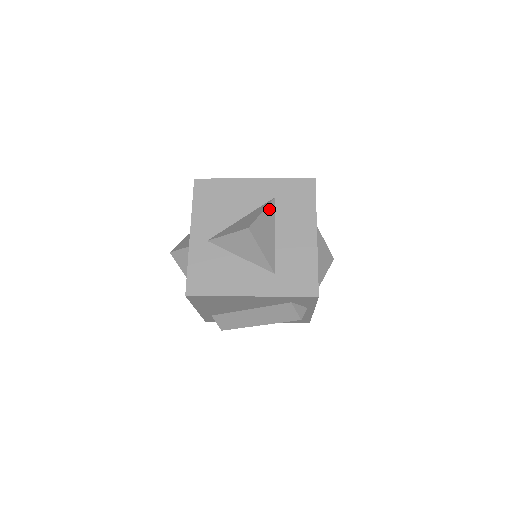
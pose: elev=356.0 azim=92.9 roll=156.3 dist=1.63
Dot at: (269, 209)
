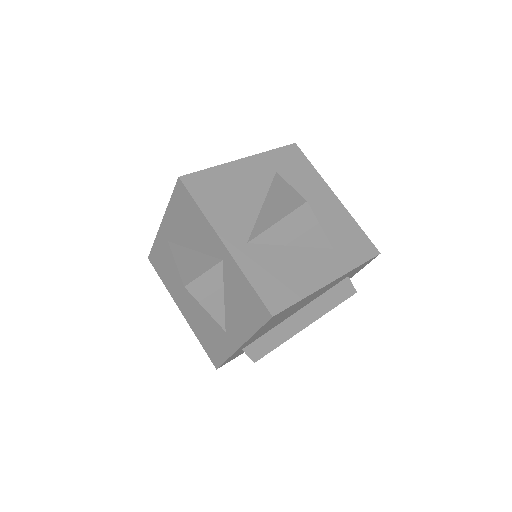
Dot at: occluded
